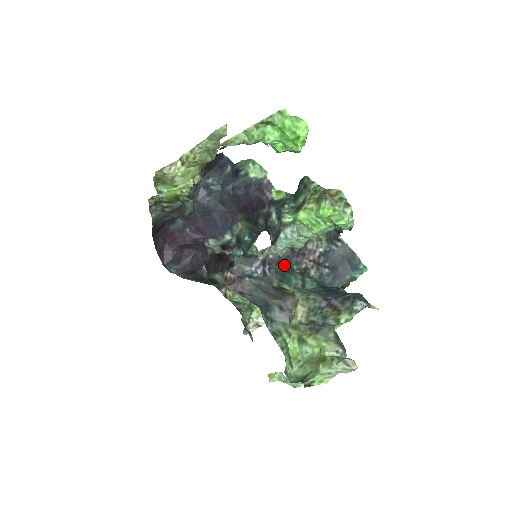
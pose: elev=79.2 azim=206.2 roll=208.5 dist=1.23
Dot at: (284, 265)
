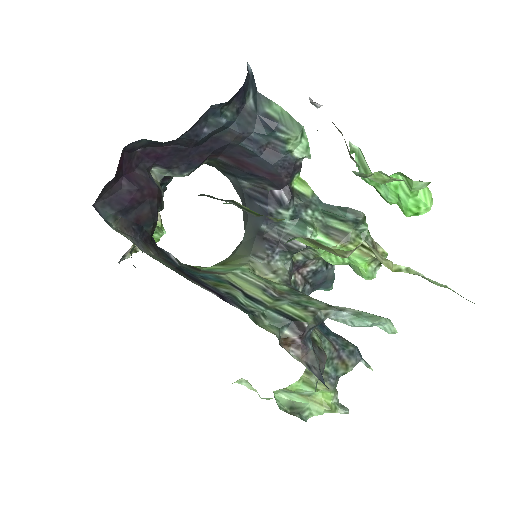
Dot at: occluded
